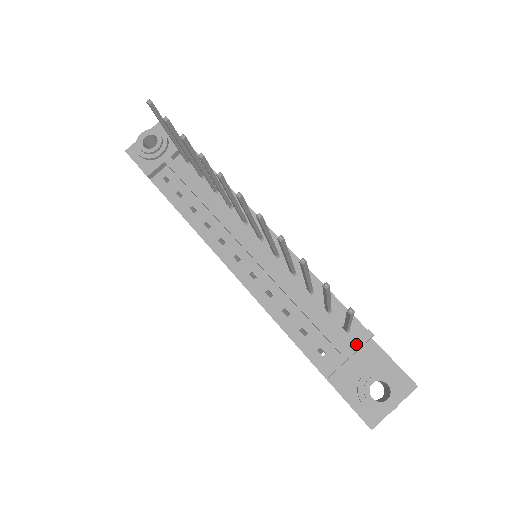
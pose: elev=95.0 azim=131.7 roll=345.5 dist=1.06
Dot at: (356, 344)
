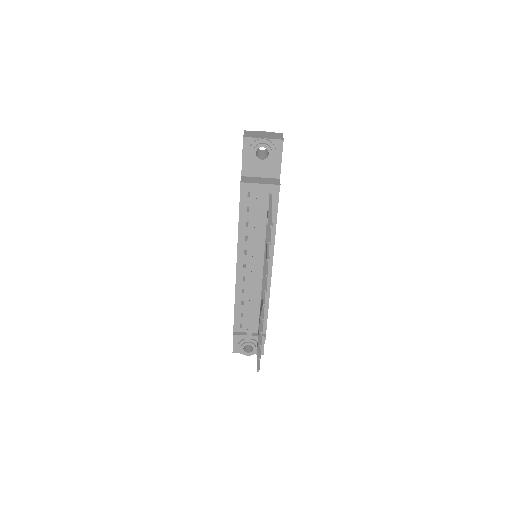
Dot at: (256, 337)
